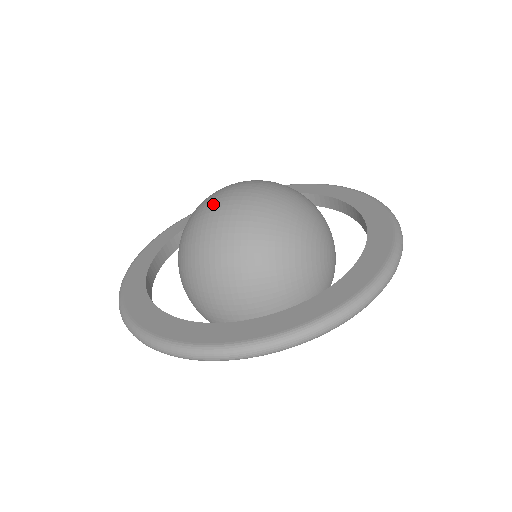
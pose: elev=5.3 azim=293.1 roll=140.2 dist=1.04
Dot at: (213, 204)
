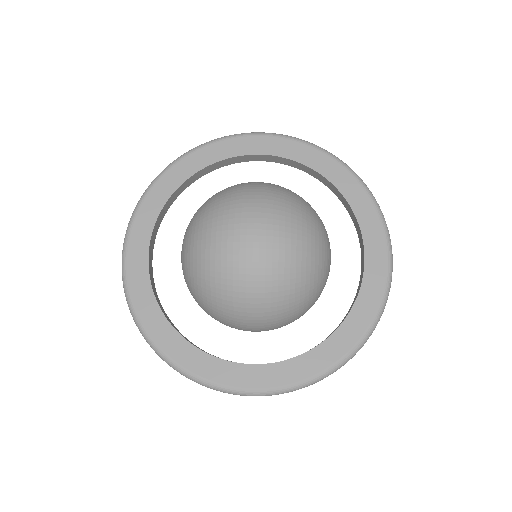
Dot at: (234, 256)
